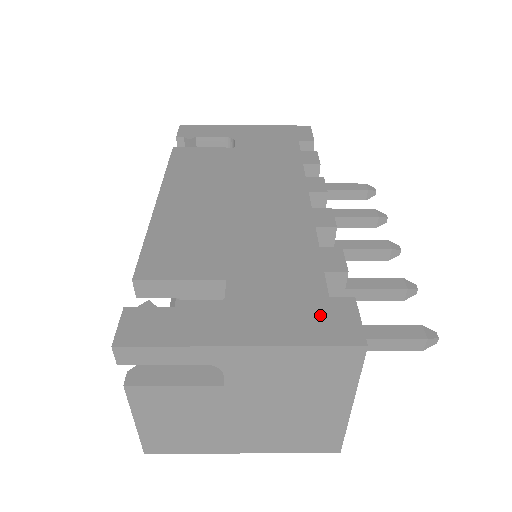
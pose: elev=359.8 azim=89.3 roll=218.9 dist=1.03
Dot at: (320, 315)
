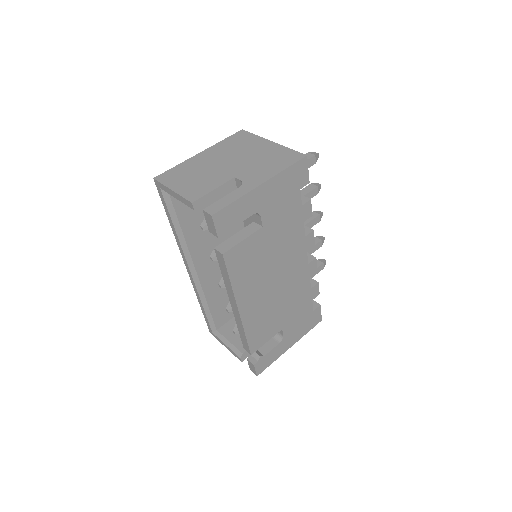
Dot at: (311, 320)
